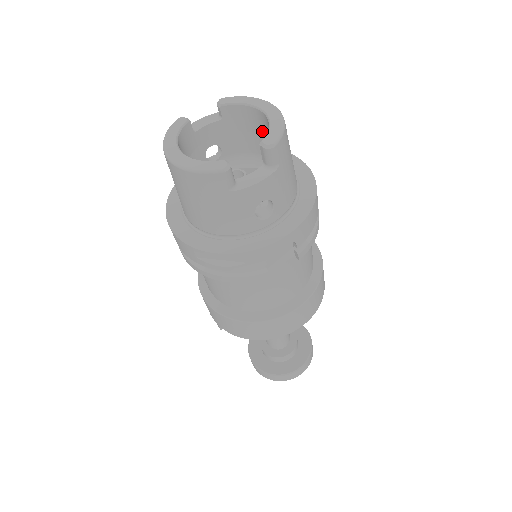
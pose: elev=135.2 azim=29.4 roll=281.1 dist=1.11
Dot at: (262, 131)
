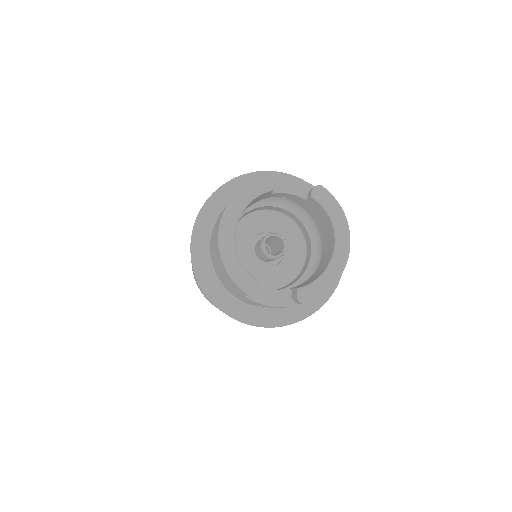
Dot at: (326, 242)
